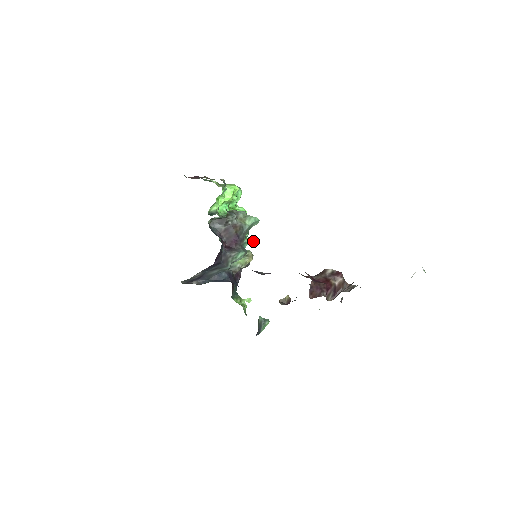
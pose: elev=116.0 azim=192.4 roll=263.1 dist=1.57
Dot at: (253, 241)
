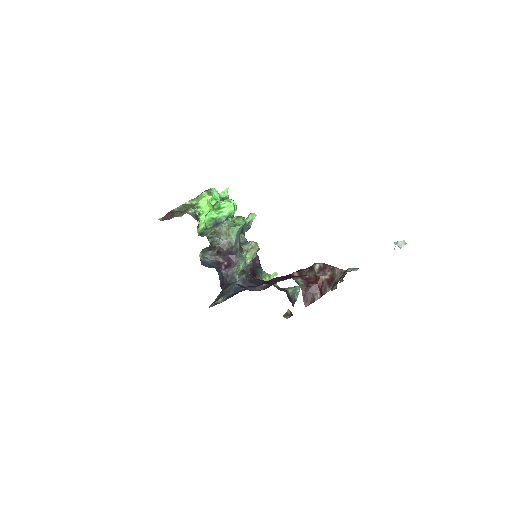
Dot at: occluded
